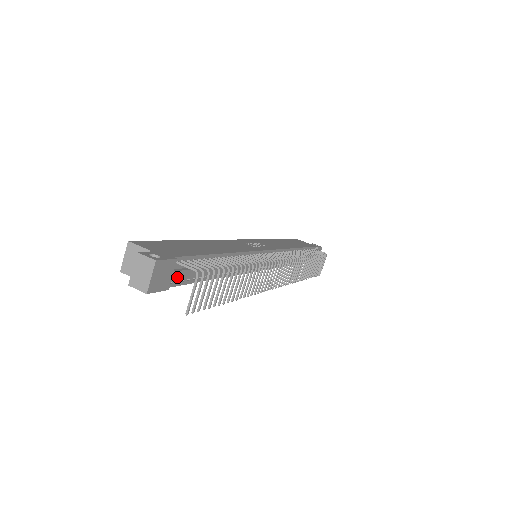
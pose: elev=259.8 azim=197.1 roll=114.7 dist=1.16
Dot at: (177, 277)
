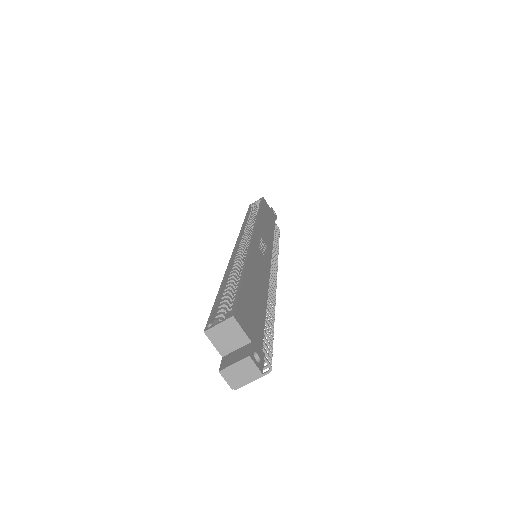
Dot at: occluded
